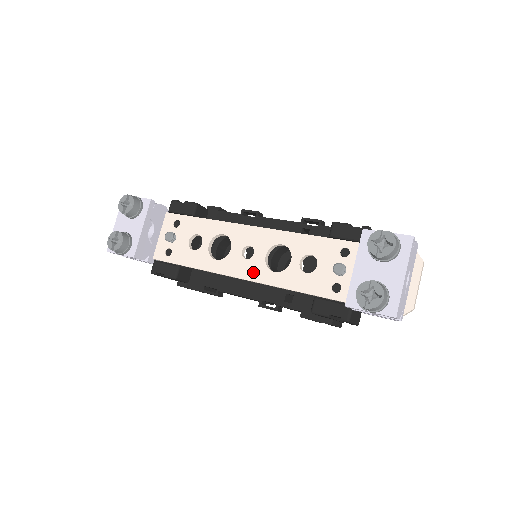
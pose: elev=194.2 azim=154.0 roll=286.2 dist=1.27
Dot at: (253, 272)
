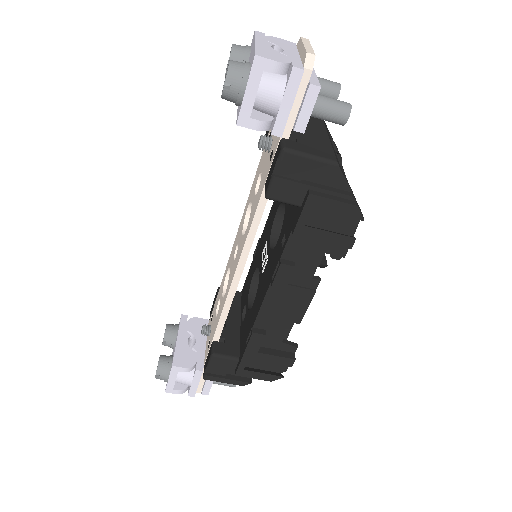
Dot at: (238, 255)
